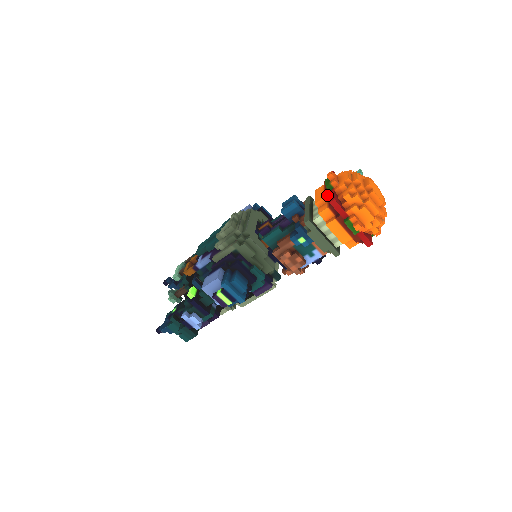
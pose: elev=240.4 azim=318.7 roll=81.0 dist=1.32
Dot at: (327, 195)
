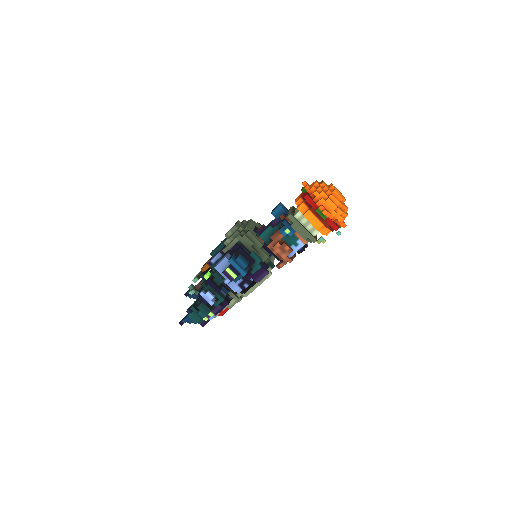
Dot at: (302, 196)
